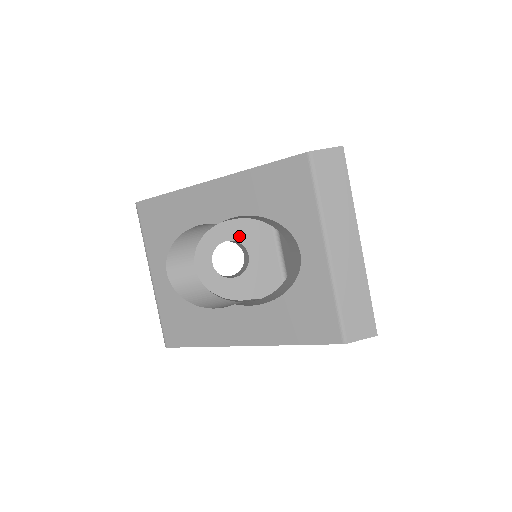
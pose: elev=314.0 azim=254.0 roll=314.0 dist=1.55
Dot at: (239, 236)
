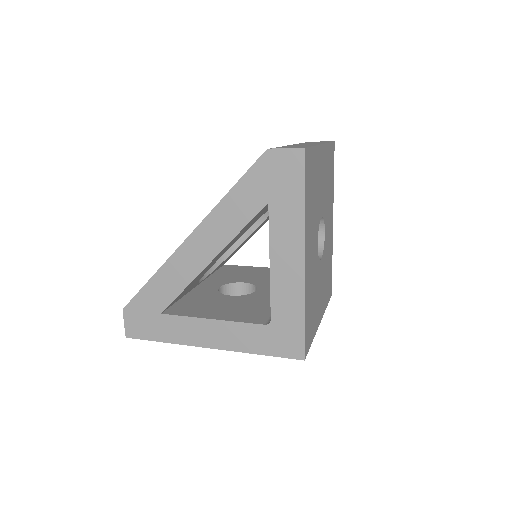
Dot at: (257, 283)
